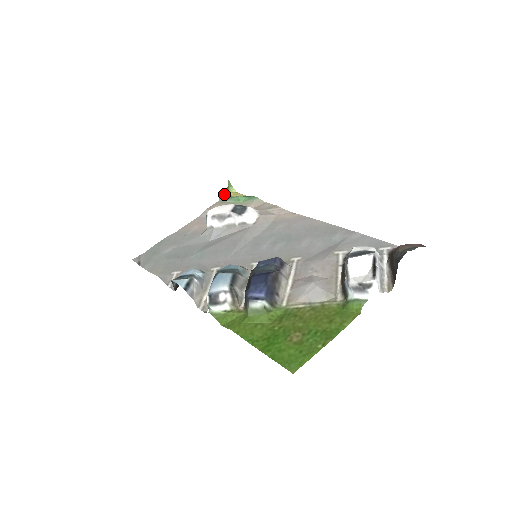
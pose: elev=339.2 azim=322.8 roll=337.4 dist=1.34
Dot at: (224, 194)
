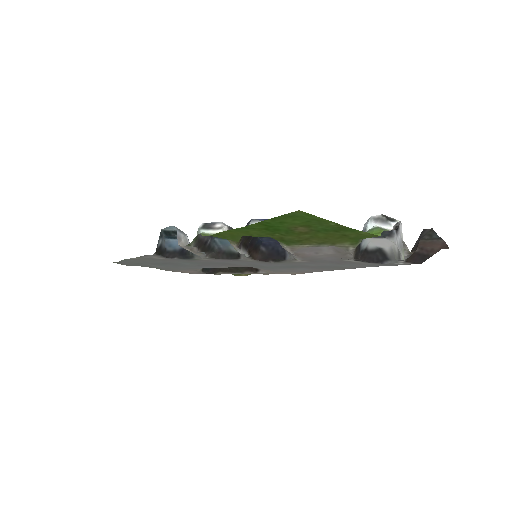
Dot at: occluded
